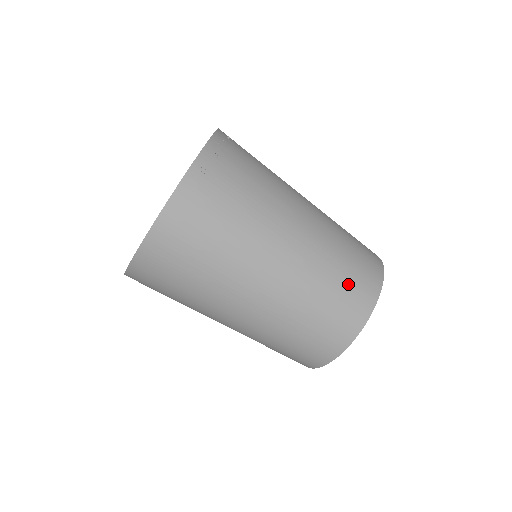
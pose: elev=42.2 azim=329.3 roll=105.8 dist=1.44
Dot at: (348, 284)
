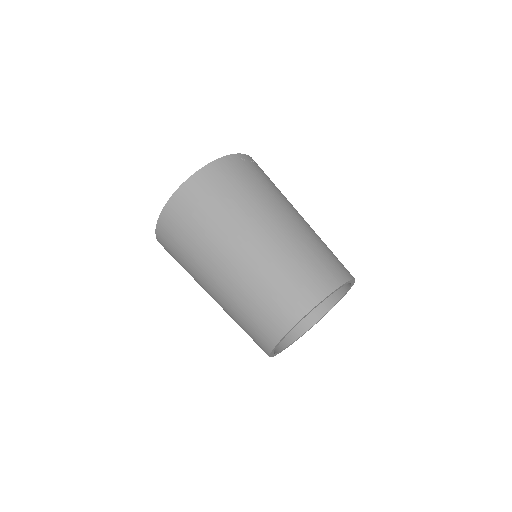
Dot at: (323, 261)
